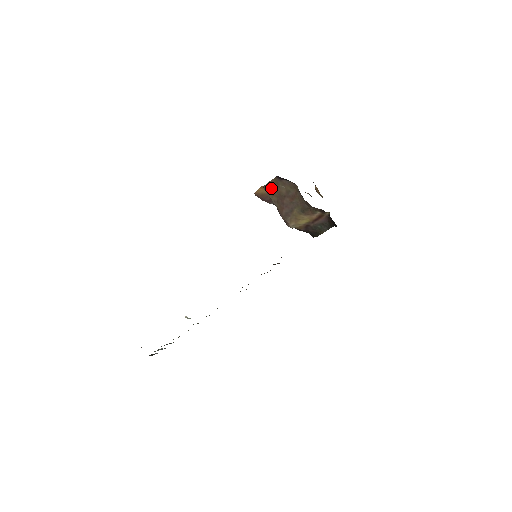
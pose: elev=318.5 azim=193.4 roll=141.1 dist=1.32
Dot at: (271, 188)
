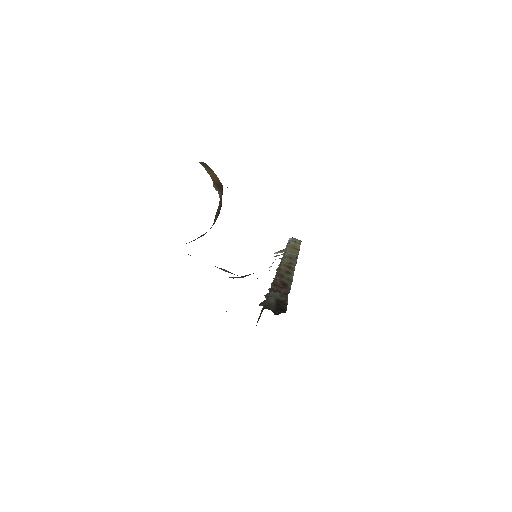
Dot at: occluded
